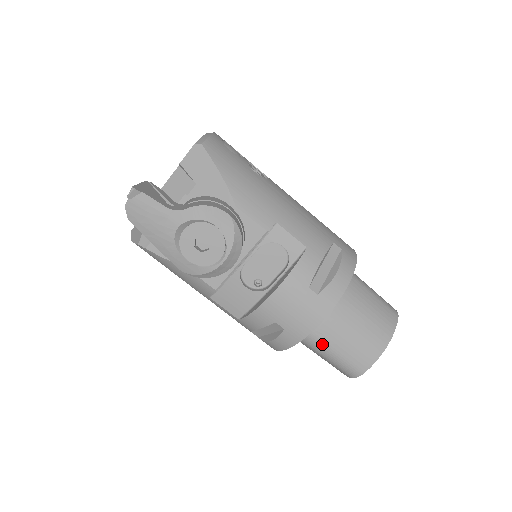
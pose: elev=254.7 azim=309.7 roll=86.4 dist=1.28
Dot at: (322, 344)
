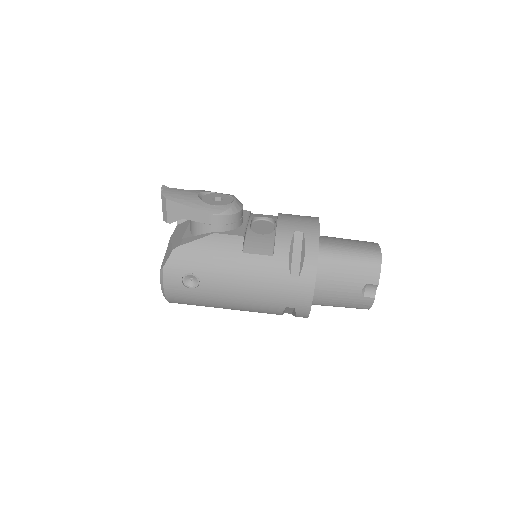
Dot at: (338, 247)
